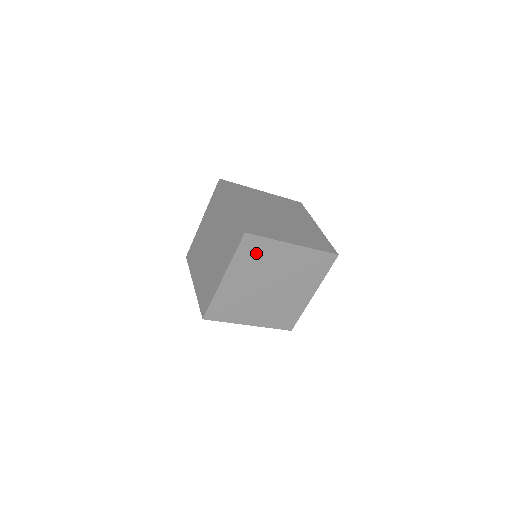
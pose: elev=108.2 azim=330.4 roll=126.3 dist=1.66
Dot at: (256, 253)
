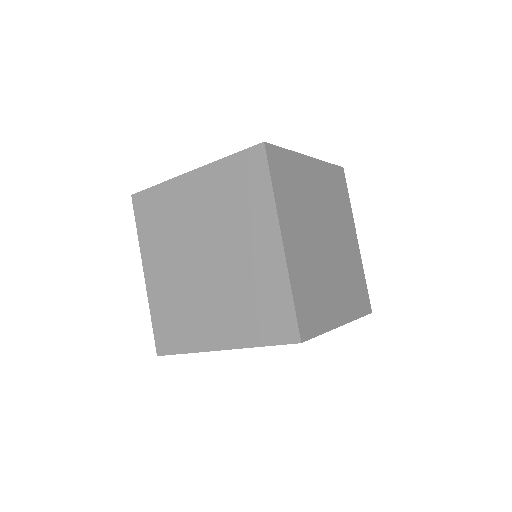
Dot at: occluded
